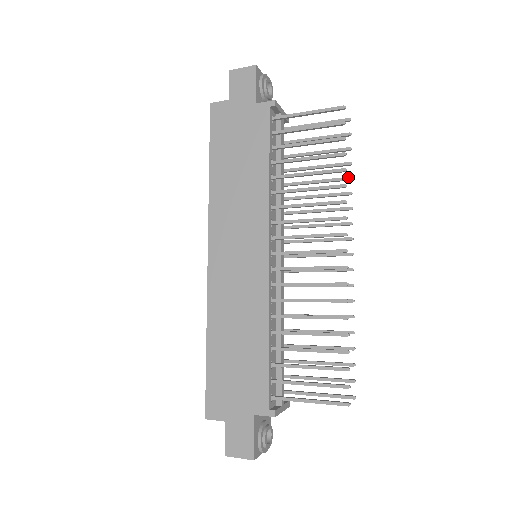
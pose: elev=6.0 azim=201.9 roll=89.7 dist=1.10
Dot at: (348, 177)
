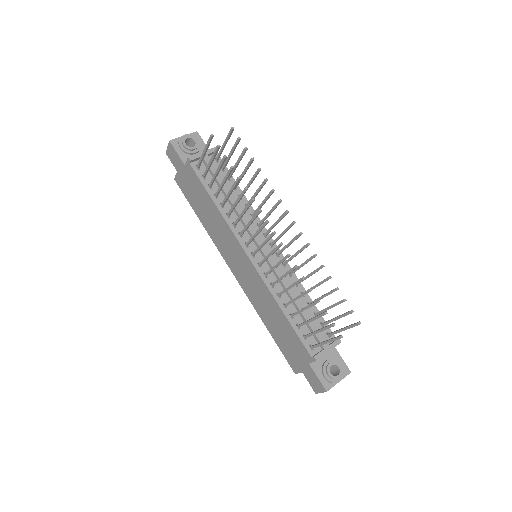
Dot at: (257, 170)
